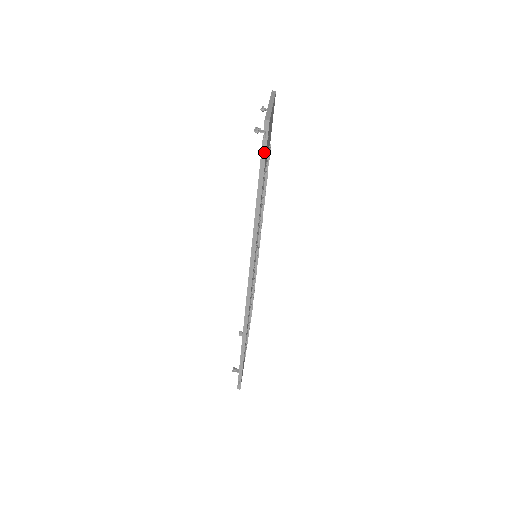
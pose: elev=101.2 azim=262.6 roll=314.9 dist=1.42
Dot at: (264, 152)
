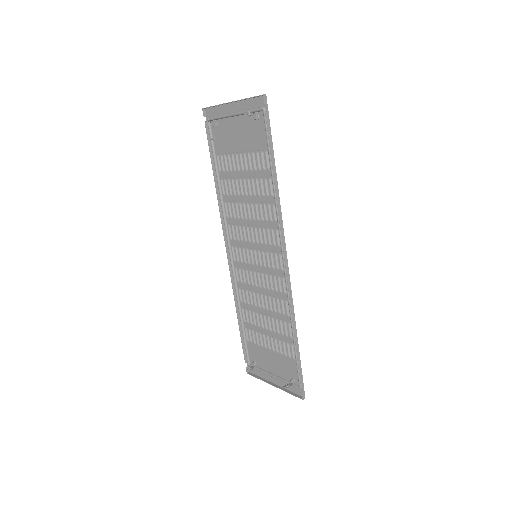
Dot at: (269, 124)
